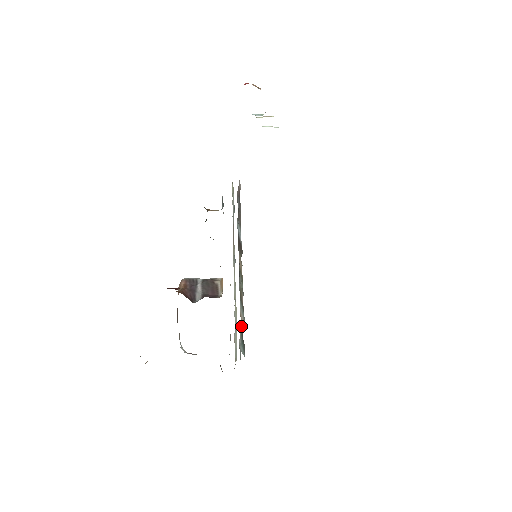
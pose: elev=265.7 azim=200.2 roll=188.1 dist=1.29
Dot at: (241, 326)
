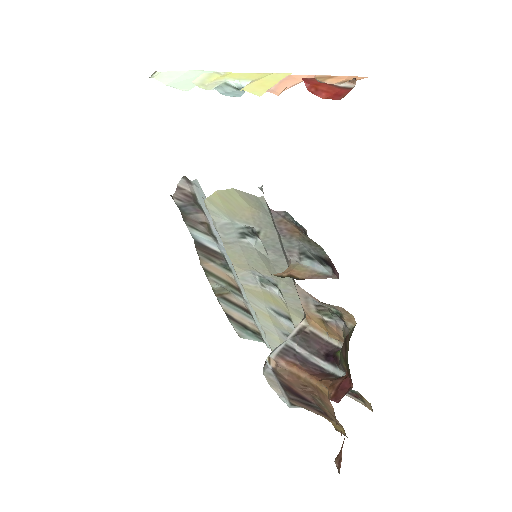
Dot at: (233, 319)
